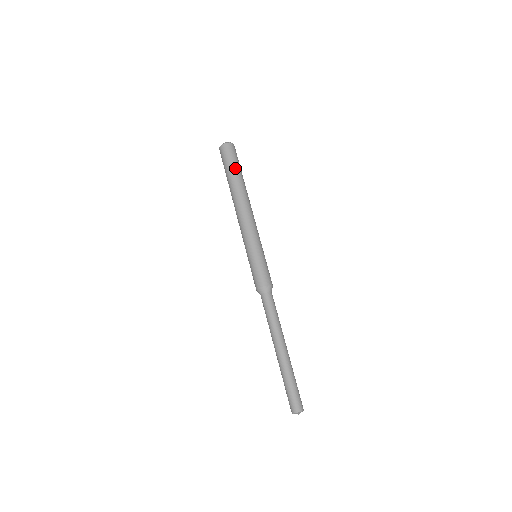
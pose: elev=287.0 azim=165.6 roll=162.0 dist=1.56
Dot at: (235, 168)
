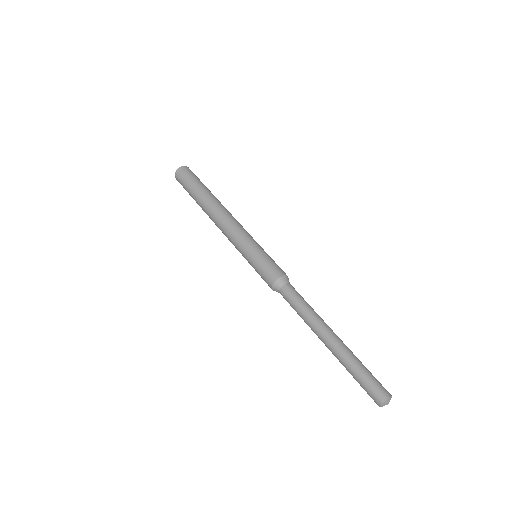
Dot at: (196, 185)
